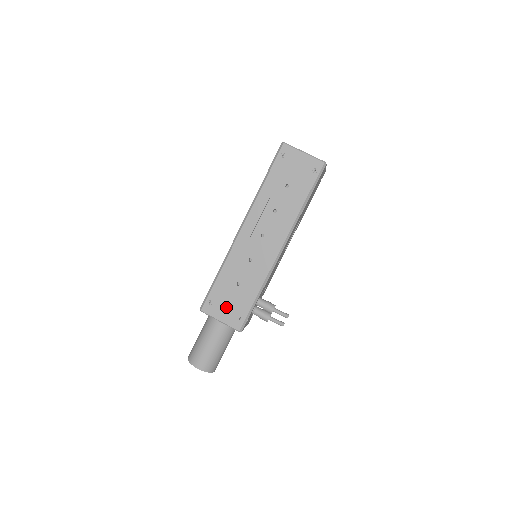
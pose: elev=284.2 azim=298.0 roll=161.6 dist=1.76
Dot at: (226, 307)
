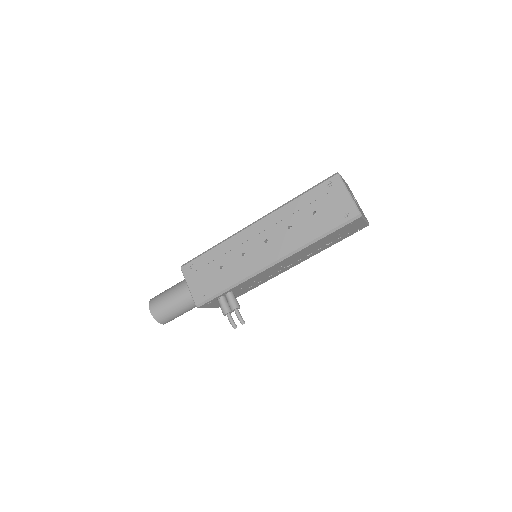
Dot at: (200, 279)
